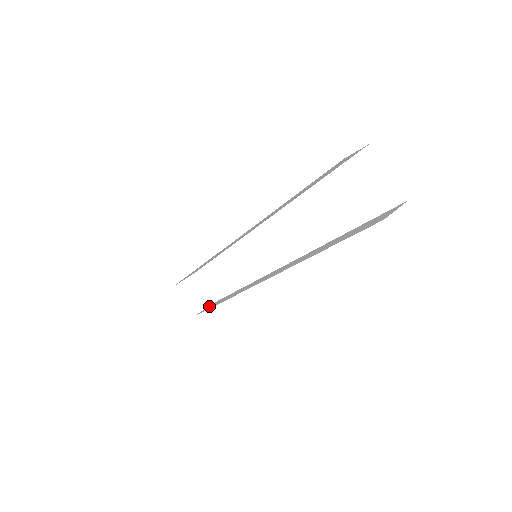
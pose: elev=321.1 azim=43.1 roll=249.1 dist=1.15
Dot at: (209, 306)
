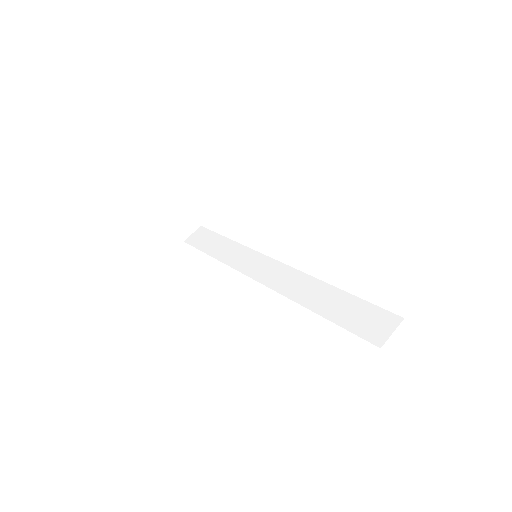
Dot at: (199, 234)
